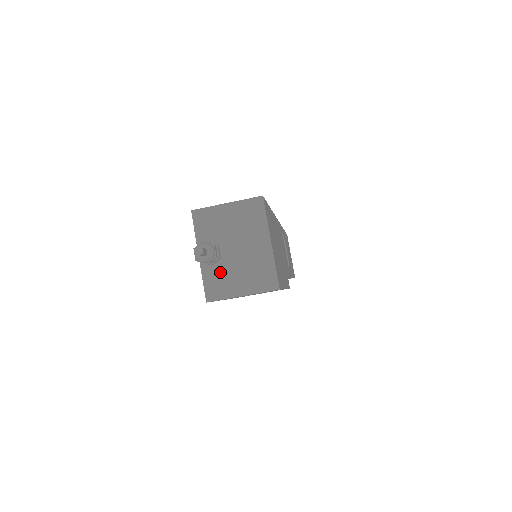
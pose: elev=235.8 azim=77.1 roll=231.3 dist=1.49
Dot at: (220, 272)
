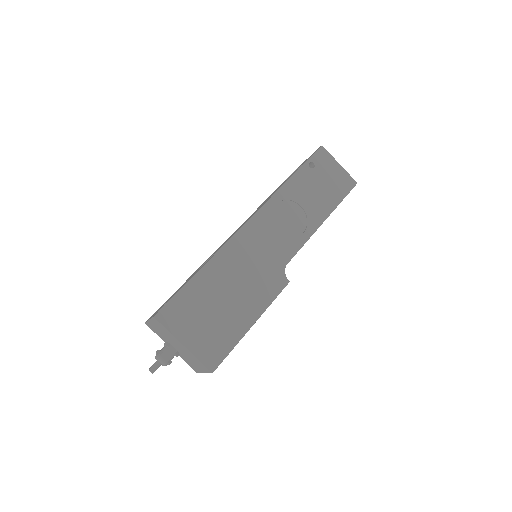
Dot at: (185, 358)
